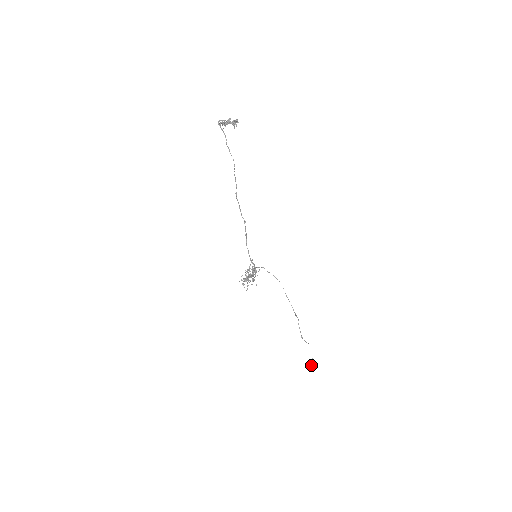
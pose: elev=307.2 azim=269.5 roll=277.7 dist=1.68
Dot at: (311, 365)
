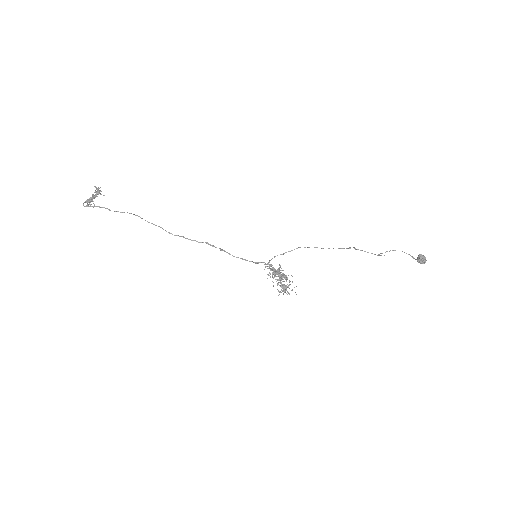
Dot at: (418, 262)
